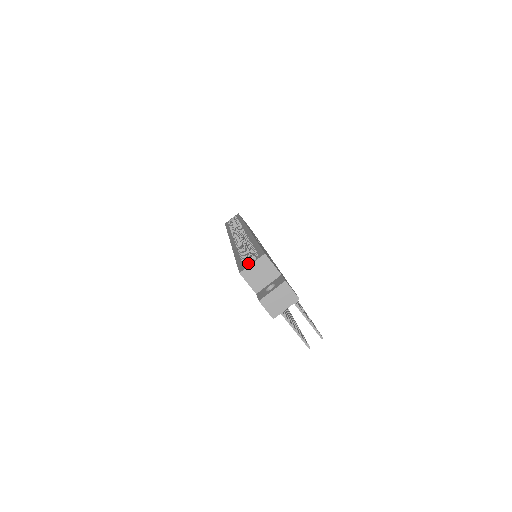
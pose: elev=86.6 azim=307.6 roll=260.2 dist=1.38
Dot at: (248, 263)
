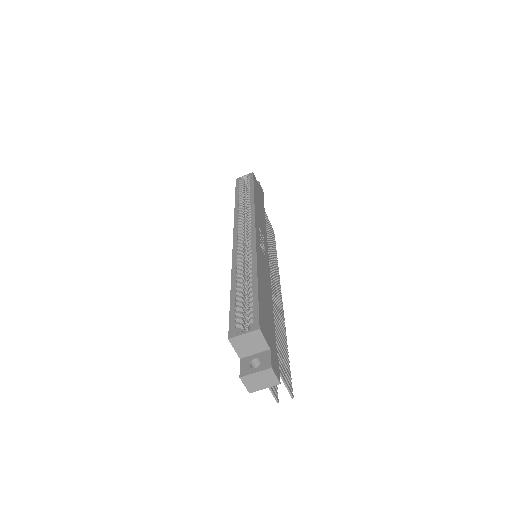
Dot at: (241, 323)
